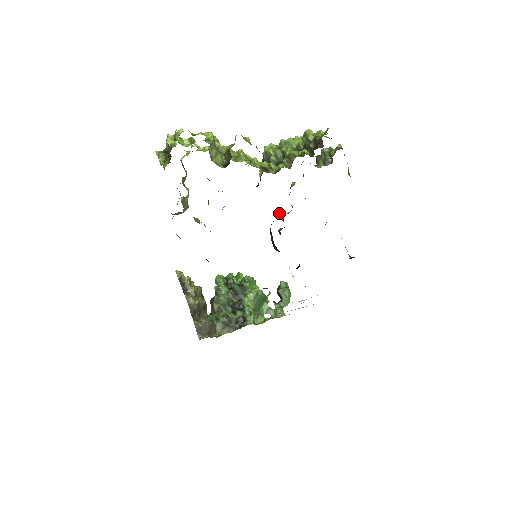
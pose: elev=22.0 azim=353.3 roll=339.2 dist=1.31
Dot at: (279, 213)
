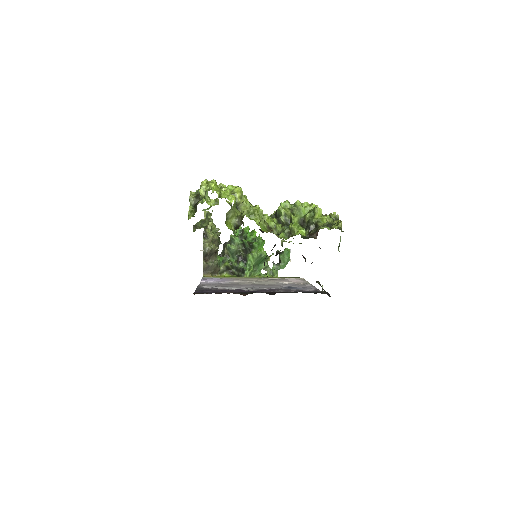
Dot at: (281, 241)
